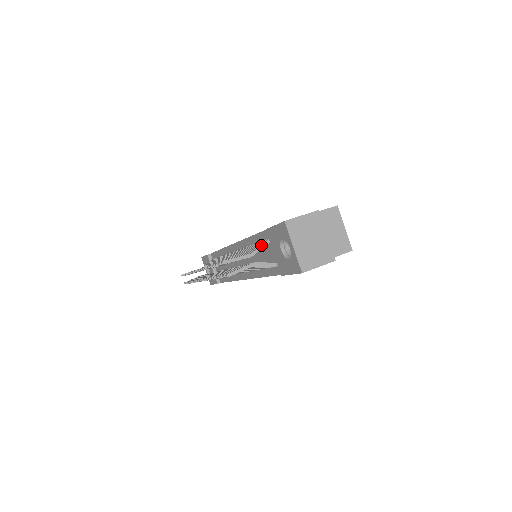
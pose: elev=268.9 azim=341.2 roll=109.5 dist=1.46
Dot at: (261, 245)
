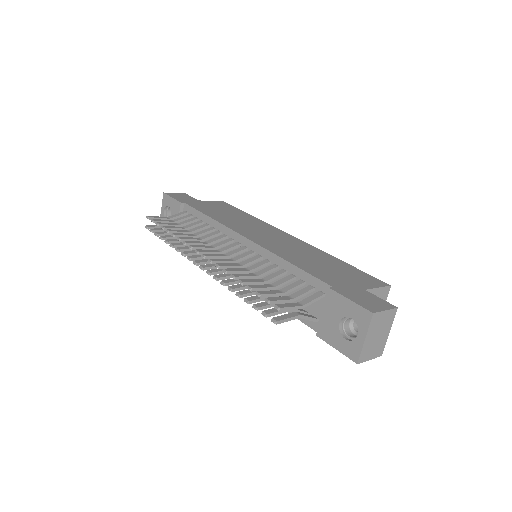
Dot at: (315, 299)
